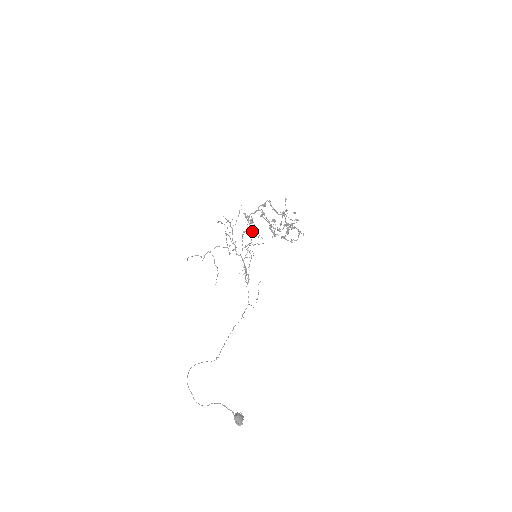
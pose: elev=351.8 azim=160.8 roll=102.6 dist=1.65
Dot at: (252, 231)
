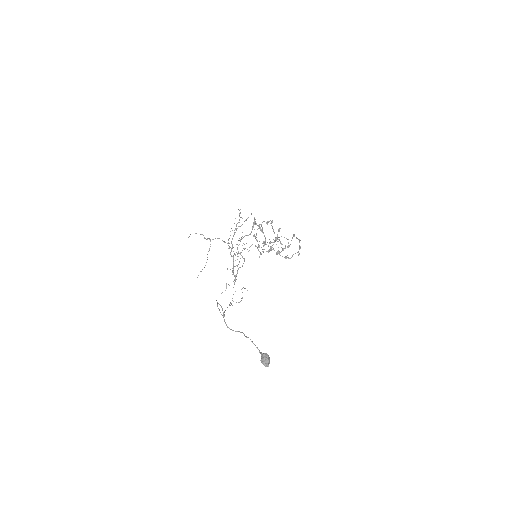
Dot at: (256, 235)
